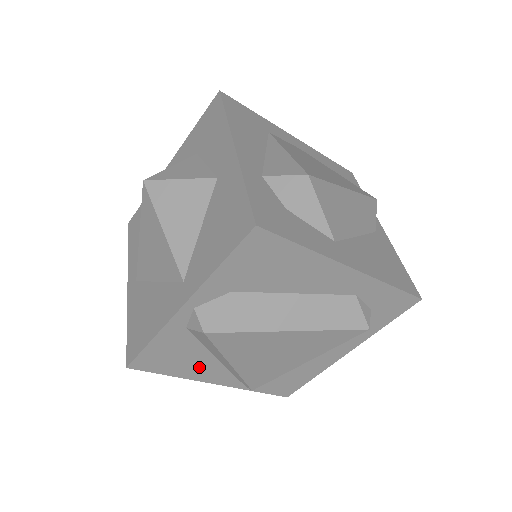
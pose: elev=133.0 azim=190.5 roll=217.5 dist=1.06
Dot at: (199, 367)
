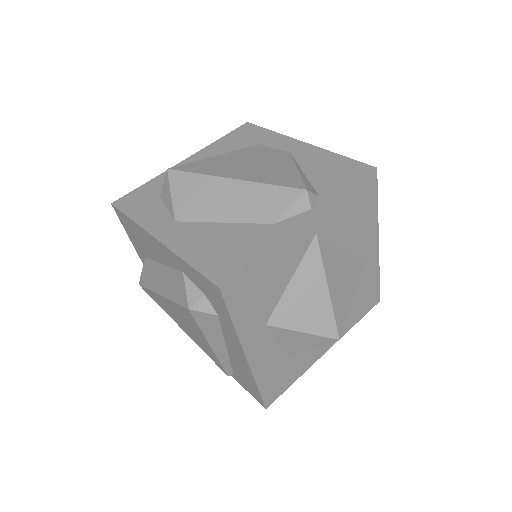
Dot at: occluded
